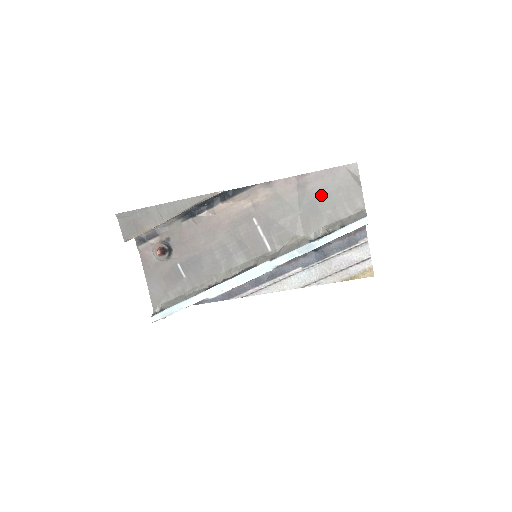
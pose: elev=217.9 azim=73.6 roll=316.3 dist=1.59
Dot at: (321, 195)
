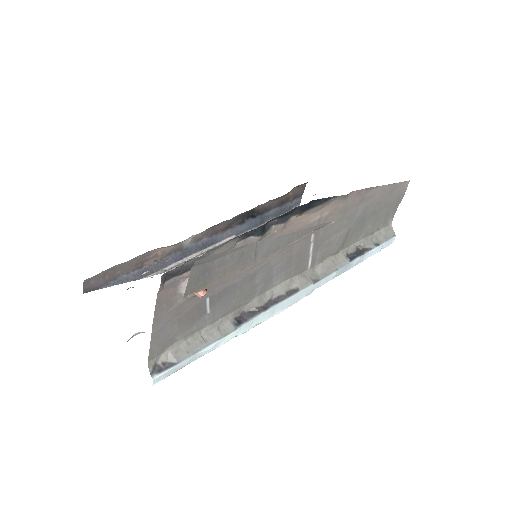
Dot at: (373, 210)
